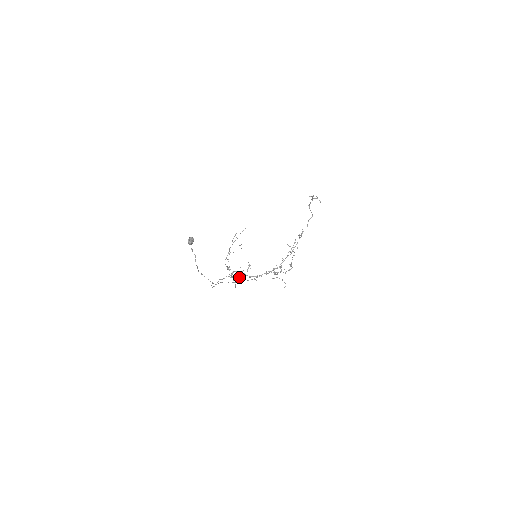
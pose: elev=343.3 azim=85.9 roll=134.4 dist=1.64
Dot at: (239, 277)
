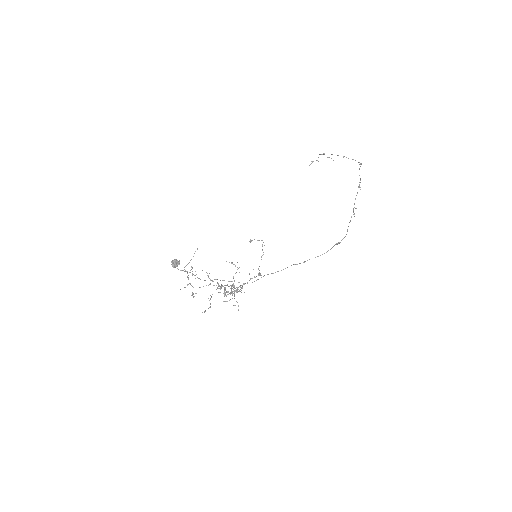
Dot at: occluded
